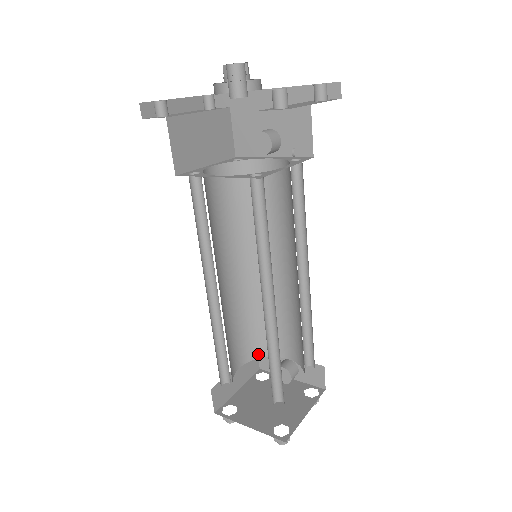
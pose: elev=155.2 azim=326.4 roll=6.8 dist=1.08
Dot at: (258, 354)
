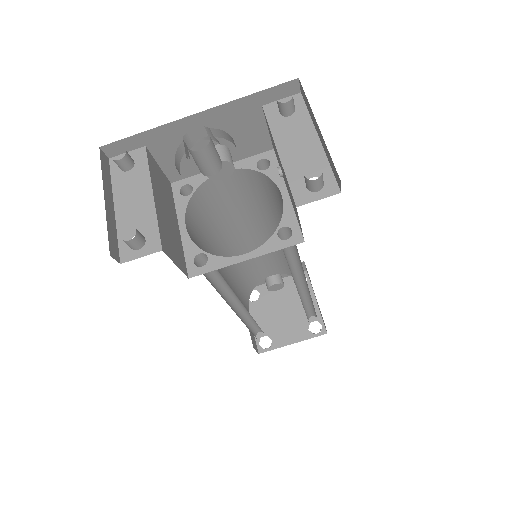
Dot at: (251, 290)
